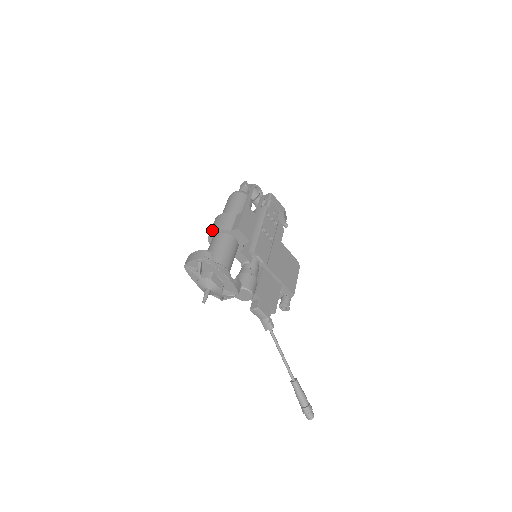
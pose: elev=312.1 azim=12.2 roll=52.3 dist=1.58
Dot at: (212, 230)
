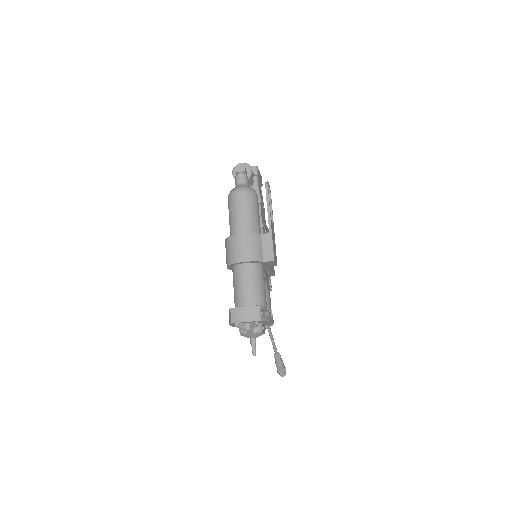
Dot at: (240, 260)
